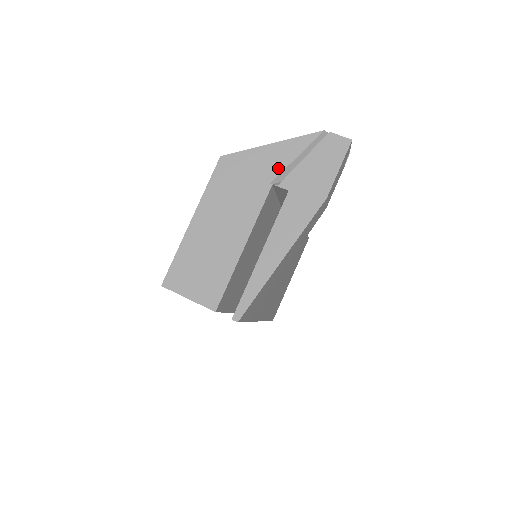
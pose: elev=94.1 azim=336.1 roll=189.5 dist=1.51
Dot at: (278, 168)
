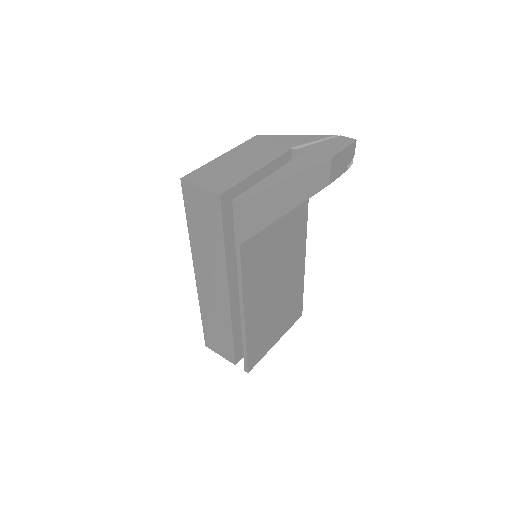
Dot at: (298, 143)
